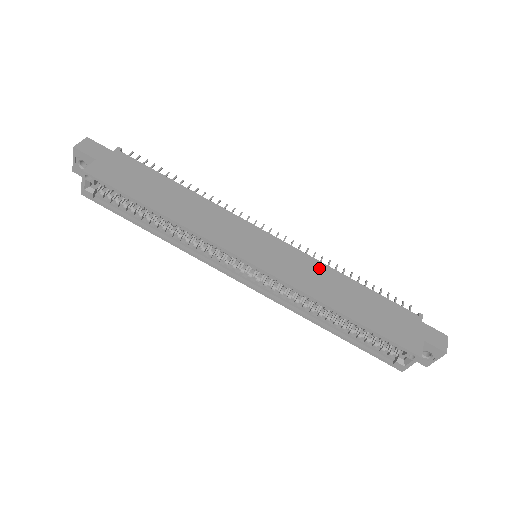
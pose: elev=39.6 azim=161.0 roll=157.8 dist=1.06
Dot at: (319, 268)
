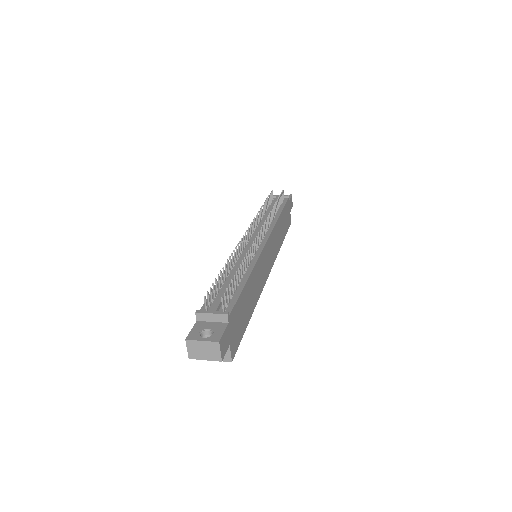
Dot at: (276, 230)
